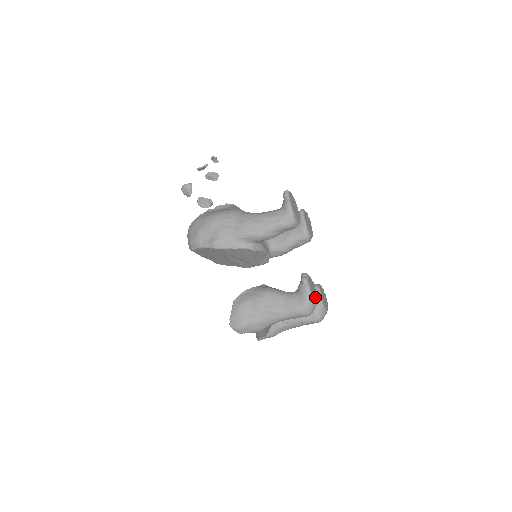
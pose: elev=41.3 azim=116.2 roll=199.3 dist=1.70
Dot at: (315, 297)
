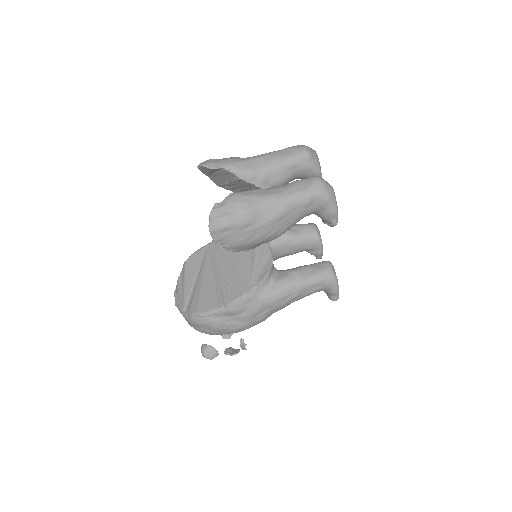
Dot at: occluded
